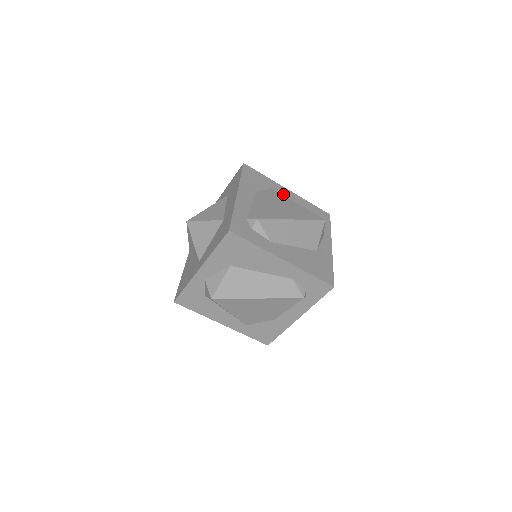
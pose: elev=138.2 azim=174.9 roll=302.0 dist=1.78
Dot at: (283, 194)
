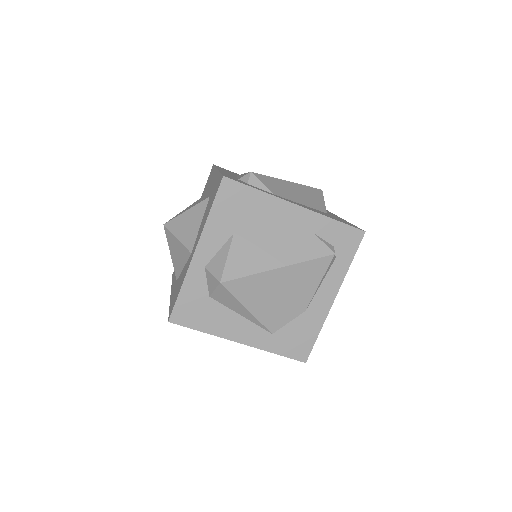
Dot at: occluded
